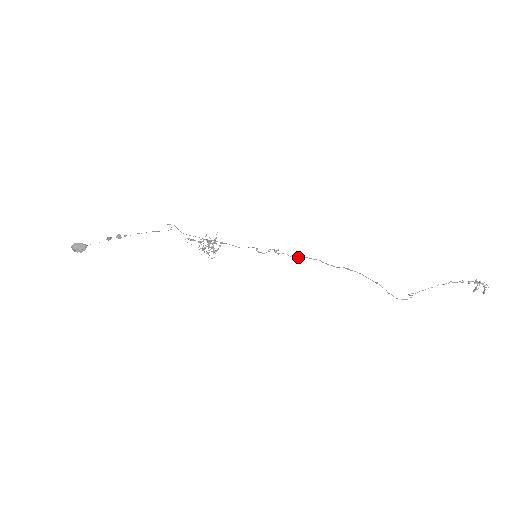
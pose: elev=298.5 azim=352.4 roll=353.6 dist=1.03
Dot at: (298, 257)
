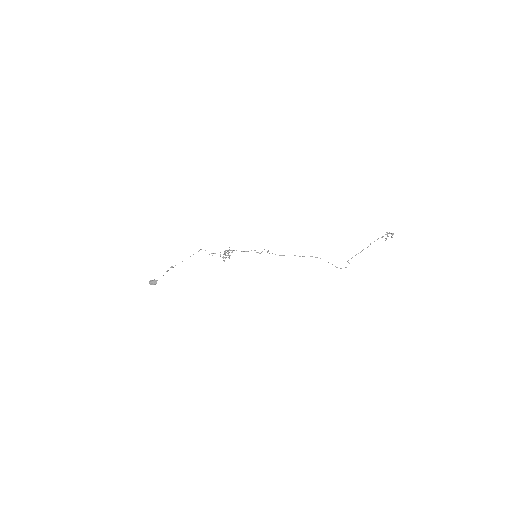
Dot at: (282, 255)
